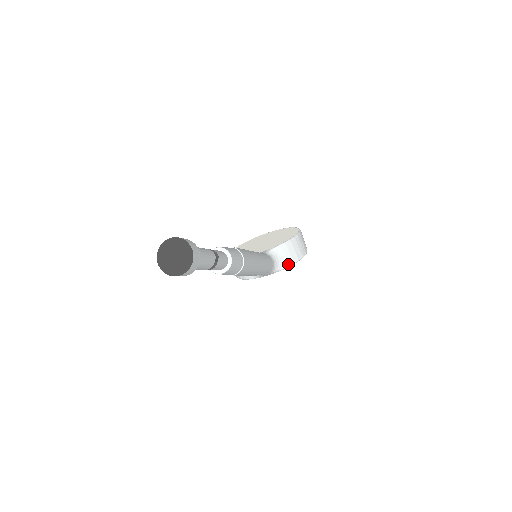
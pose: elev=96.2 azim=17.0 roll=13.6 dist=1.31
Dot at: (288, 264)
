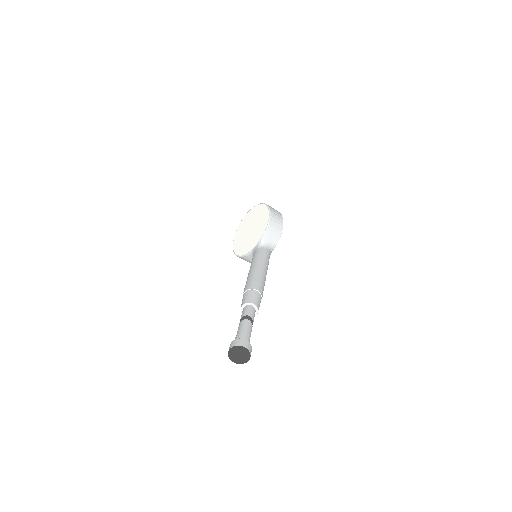
Dot at: (277, 240)
